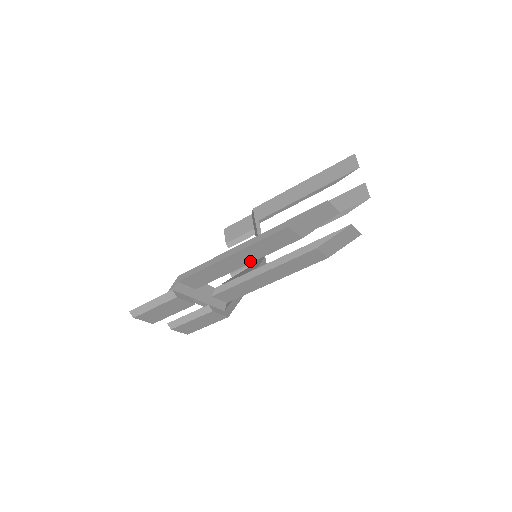
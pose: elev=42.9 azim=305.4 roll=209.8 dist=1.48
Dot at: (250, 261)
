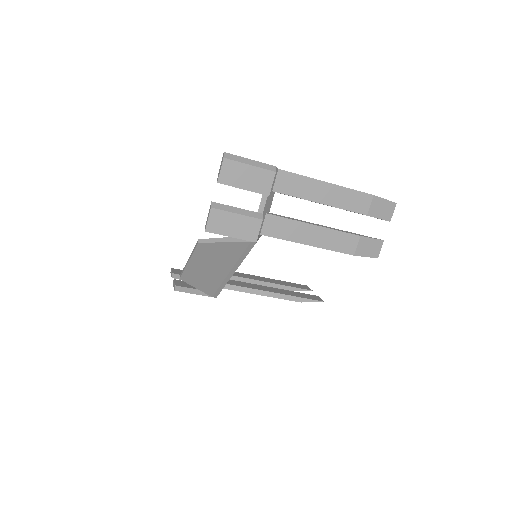
Dot at: (327, 203)
